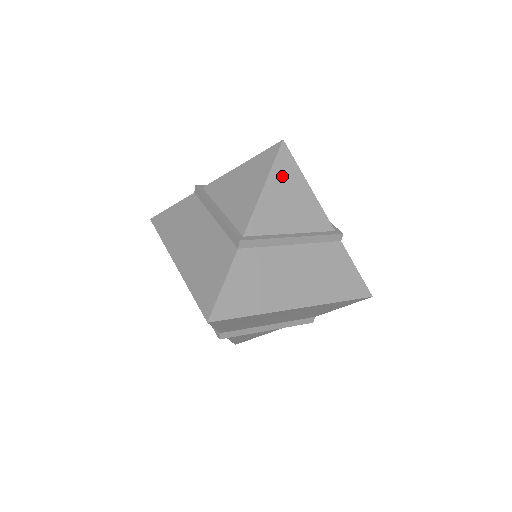
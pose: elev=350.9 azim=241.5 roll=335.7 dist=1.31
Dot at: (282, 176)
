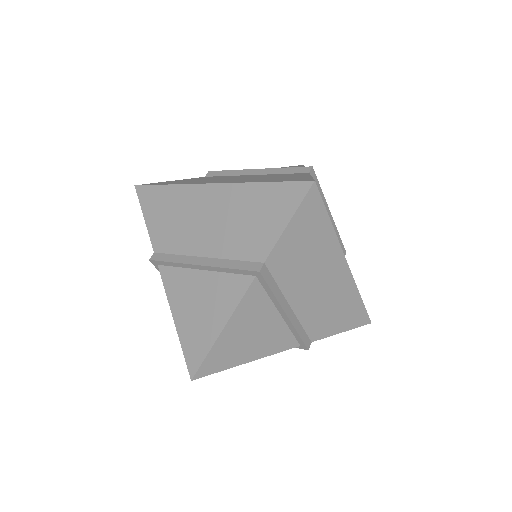
Dot at: occluded
